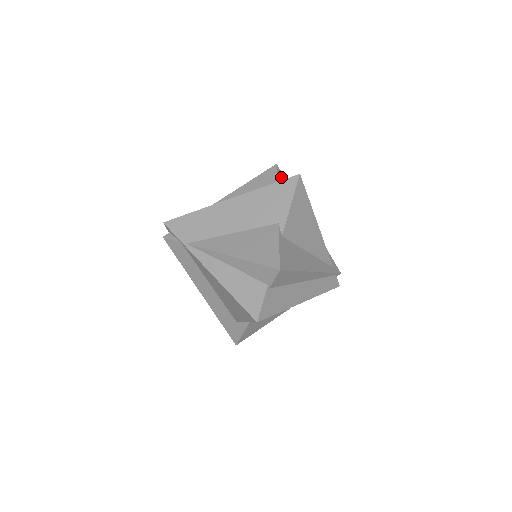
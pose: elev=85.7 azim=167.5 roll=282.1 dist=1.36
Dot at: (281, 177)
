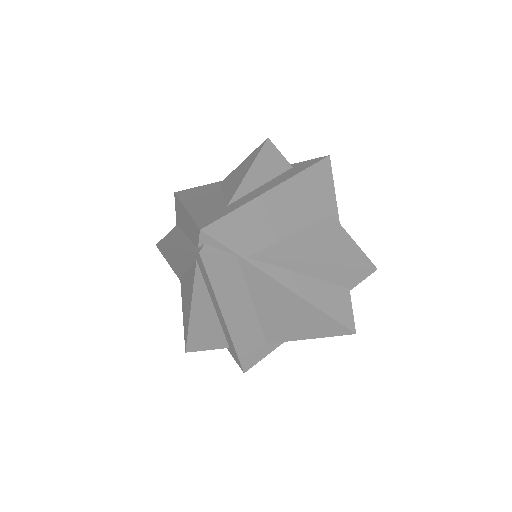
Dot at: occluded
